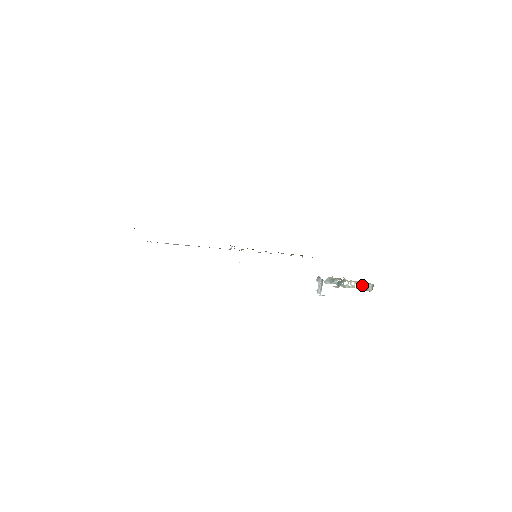
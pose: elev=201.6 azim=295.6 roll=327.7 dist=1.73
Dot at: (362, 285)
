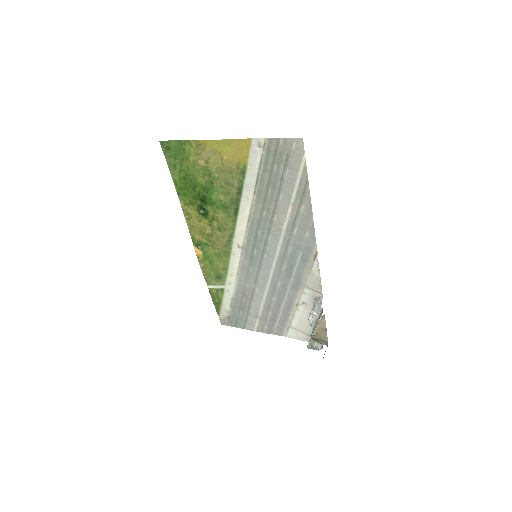
Dot at: (311, 343)
